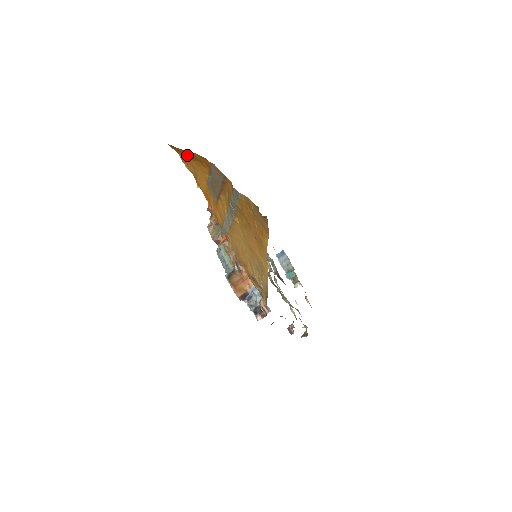
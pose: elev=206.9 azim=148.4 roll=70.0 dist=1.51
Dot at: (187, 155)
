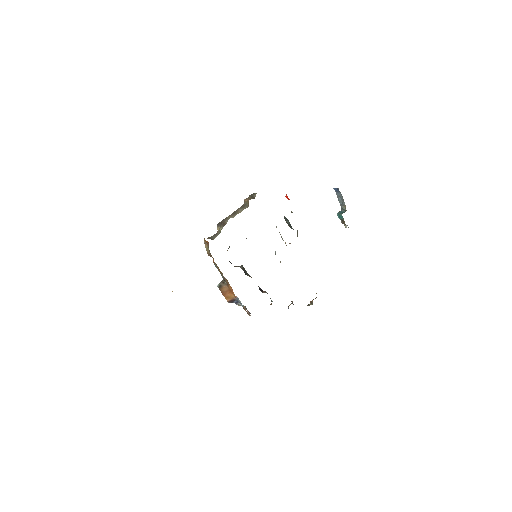
Dot at: occluded
